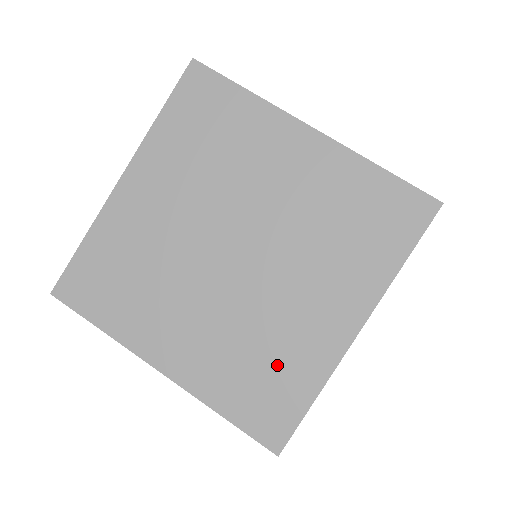
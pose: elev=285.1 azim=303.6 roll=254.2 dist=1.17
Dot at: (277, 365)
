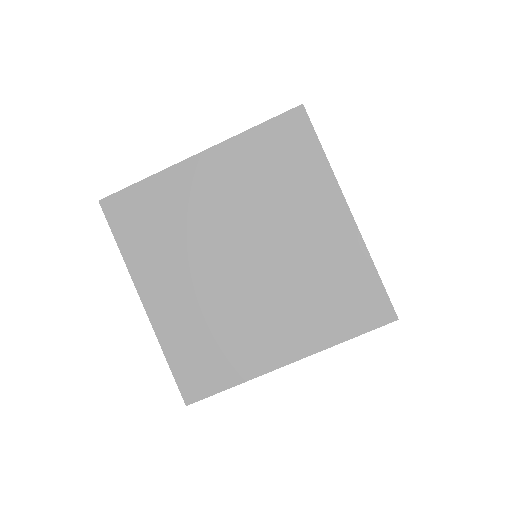
Dot at: occluded
